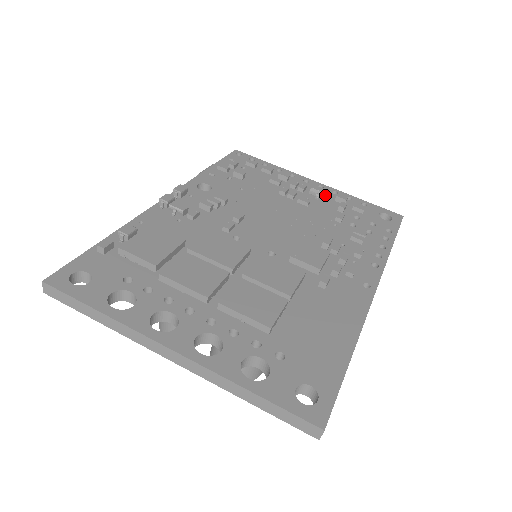
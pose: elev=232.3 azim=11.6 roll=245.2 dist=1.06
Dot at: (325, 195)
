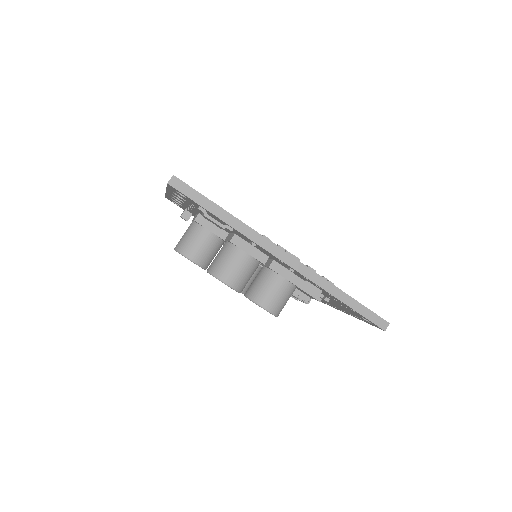
Dot at: occluded
